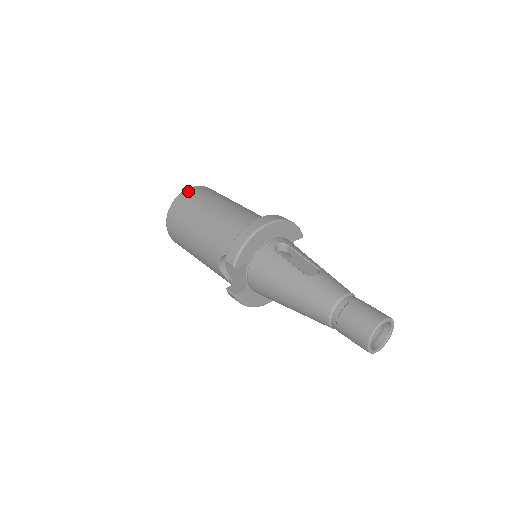
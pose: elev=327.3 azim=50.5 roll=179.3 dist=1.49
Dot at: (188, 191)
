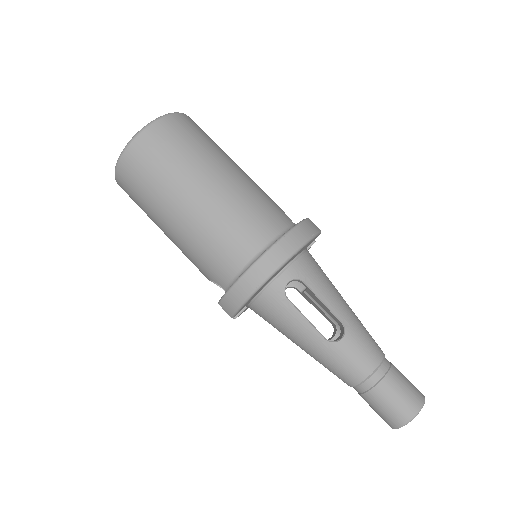
Dot at: (138, 144)
